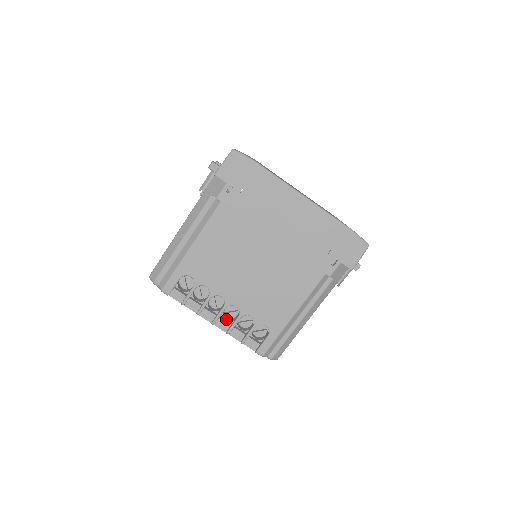
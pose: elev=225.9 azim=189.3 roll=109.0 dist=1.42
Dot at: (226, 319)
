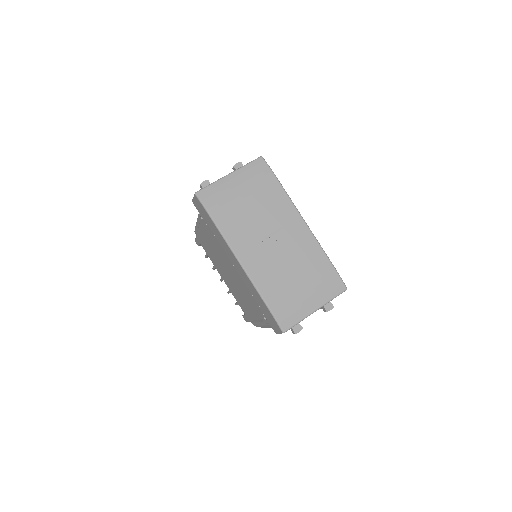
Dot at: occluded
